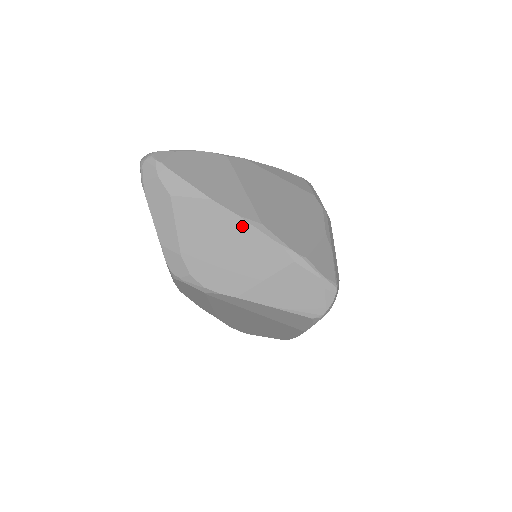
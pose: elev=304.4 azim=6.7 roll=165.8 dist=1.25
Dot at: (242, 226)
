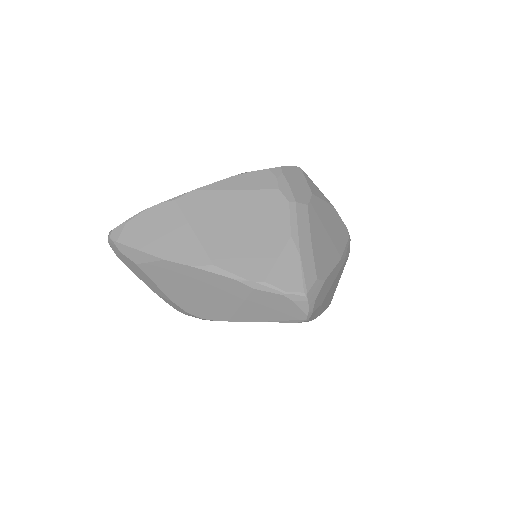
Dot at: (198, 273)
